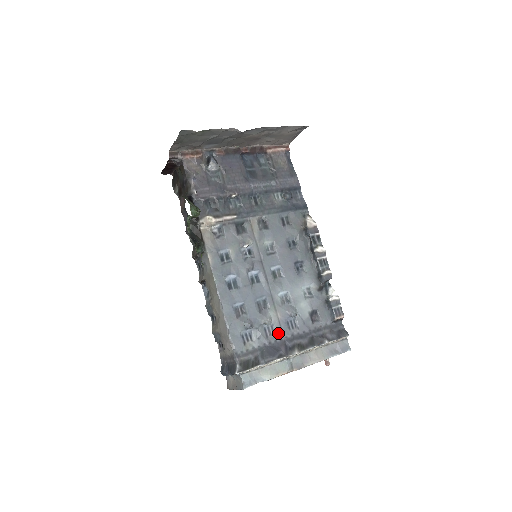
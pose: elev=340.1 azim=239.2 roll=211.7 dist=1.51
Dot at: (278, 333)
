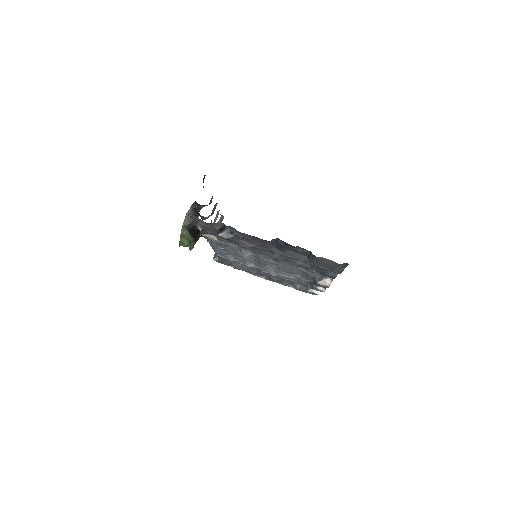
Dot at: (256, 268)
